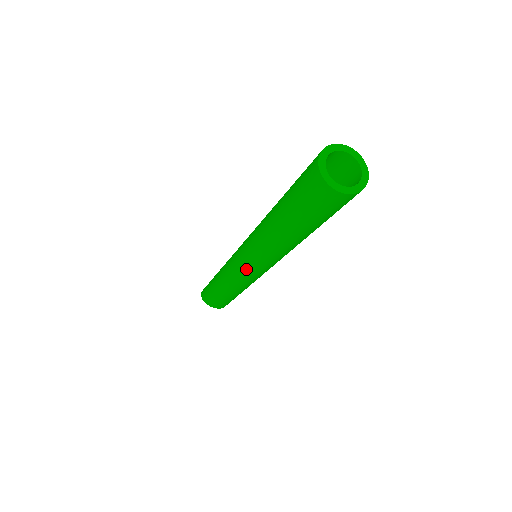
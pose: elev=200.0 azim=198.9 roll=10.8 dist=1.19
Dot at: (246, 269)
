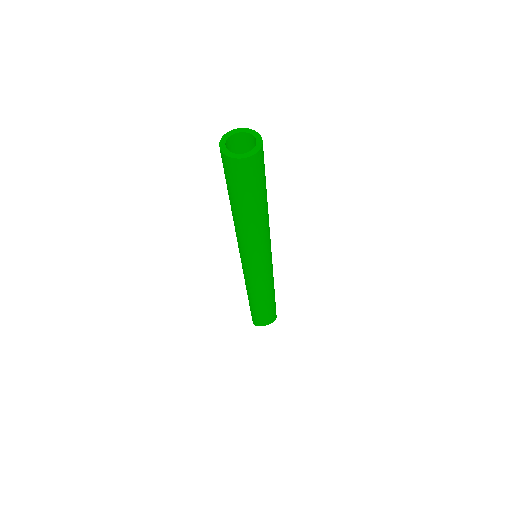
Dot at: (255, 269)
